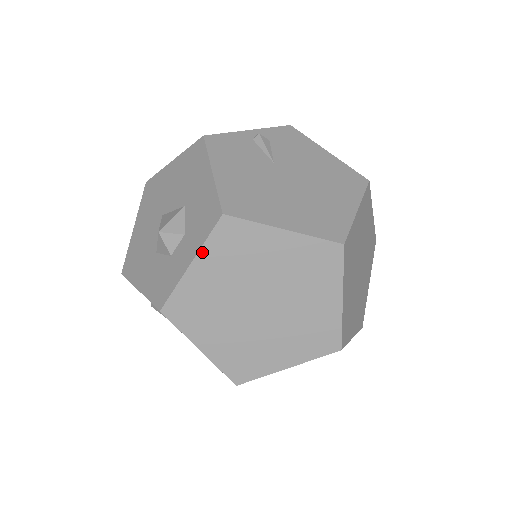
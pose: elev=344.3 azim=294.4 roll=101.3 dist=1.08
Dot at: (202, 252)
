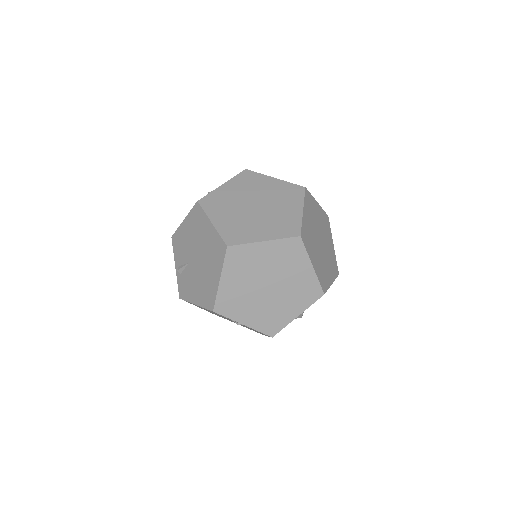
Dot at: (230, 181)
